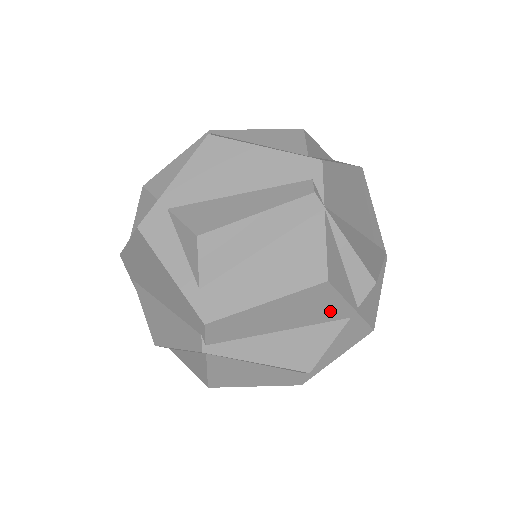
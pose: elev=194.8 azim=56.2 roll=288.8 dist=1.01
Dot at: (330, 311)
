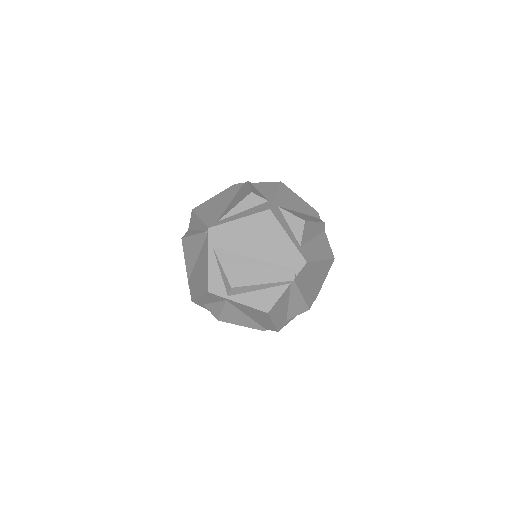
Dot at: (322, 278)
